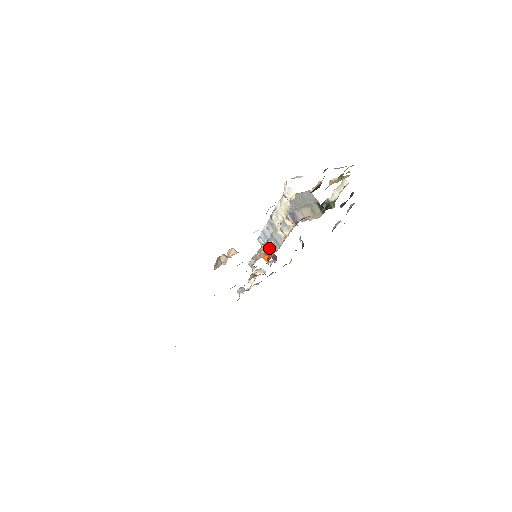
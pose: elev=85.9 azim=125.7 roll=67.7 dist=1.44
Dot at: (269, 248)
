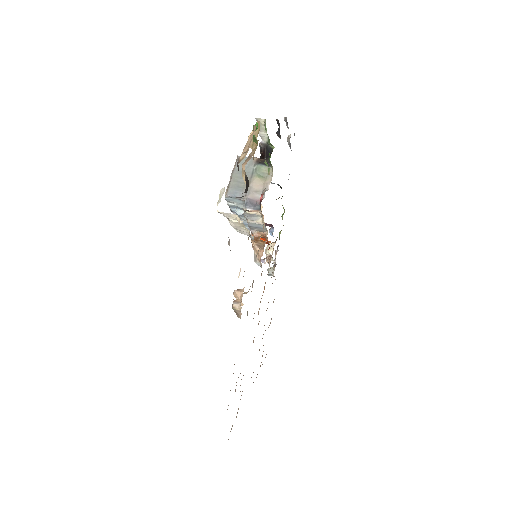
Dot at: (259, 237)
